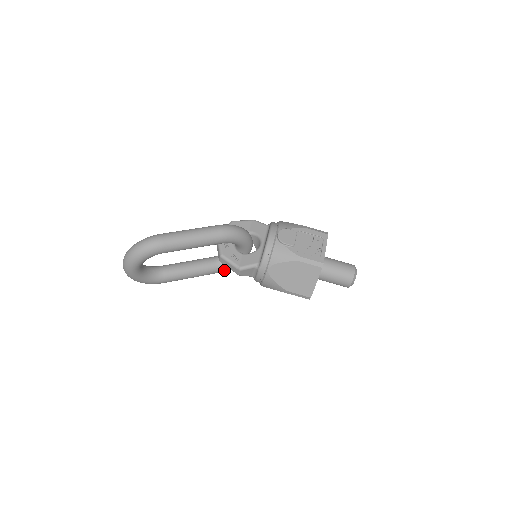
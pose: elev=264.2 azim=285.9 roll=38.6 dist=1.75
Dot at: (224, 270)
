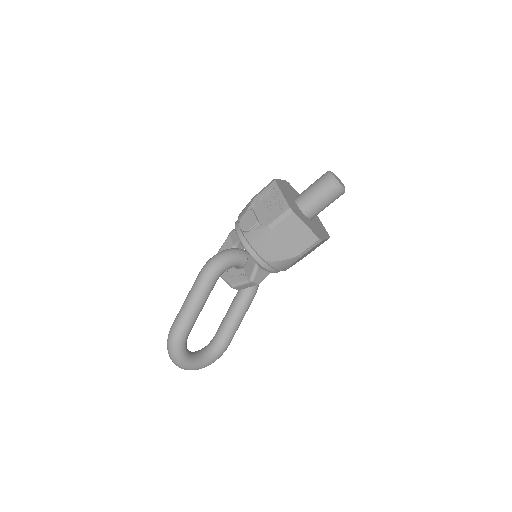
Dot at: (256, 288)
